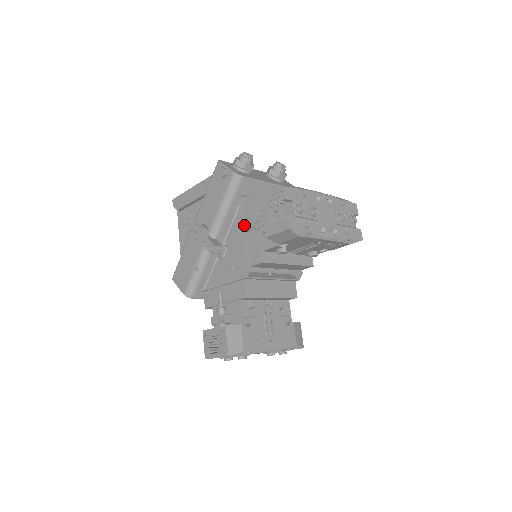
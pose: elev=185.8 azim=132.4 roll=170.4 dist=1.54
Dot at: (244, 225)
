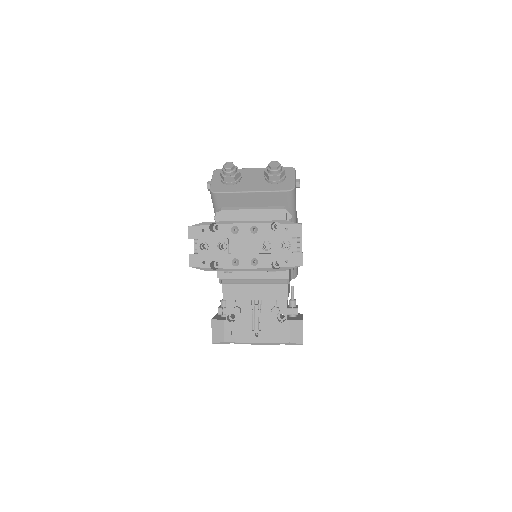
Dot at: occluded
